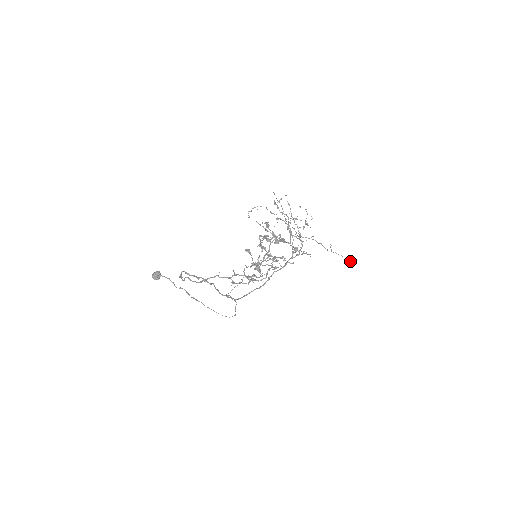
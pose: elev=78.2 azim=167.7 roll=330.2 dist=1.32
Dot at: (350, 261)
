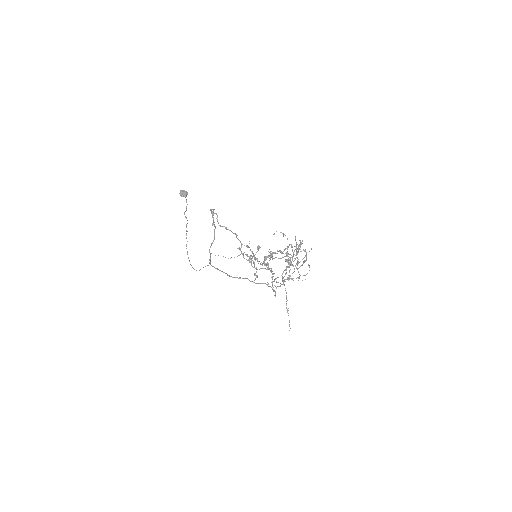
Dot at: occluded
